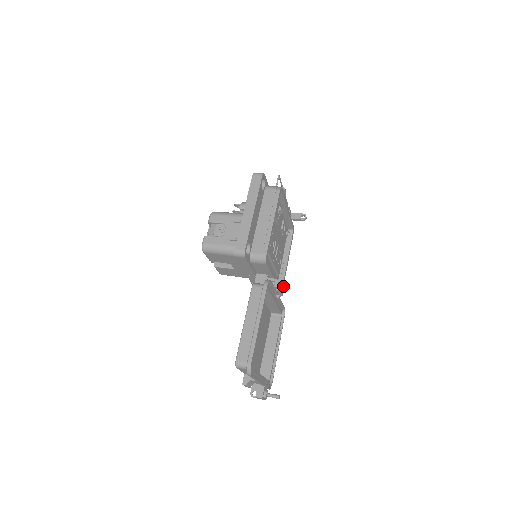
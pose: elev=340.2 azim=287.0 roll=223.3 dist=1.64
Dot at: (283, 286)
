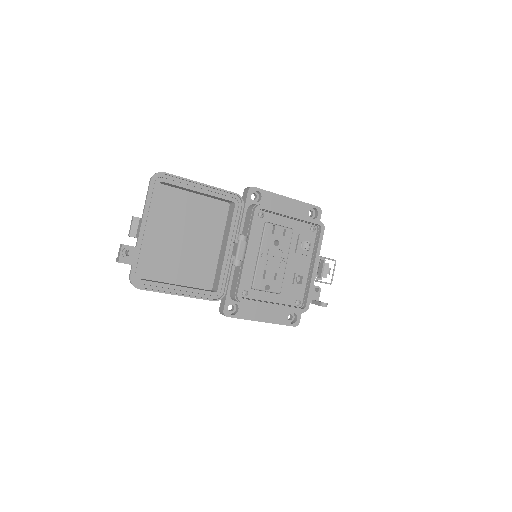
Dot at: (246, 303)
